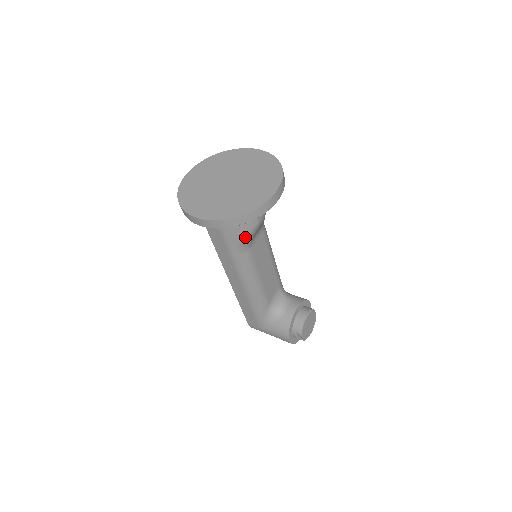
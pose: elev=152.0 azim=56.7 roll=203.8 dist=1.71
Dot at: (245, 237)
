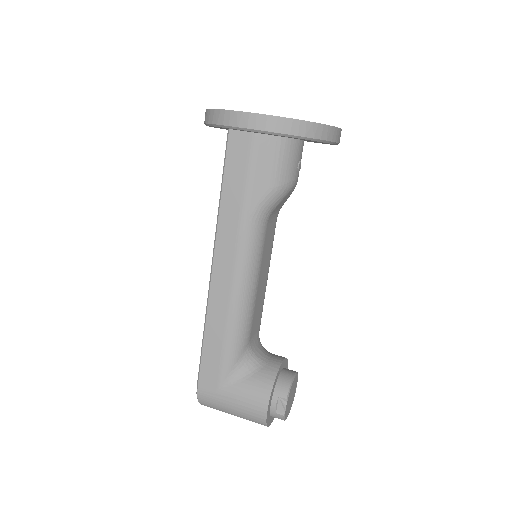
Dot at: (275, 193)
